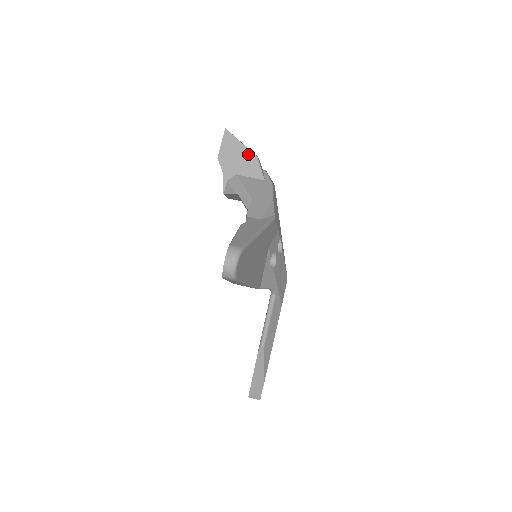
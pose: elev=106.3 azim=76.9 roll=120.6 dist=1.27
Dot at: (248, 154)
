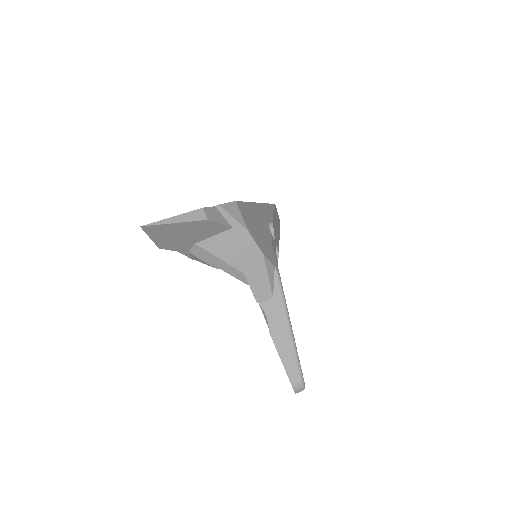
Dot at: (194, 225)
